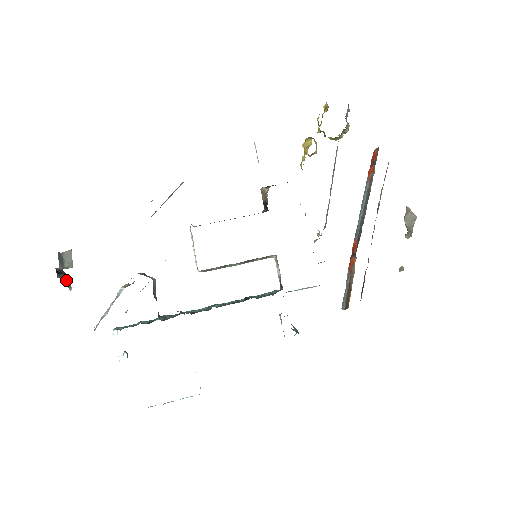
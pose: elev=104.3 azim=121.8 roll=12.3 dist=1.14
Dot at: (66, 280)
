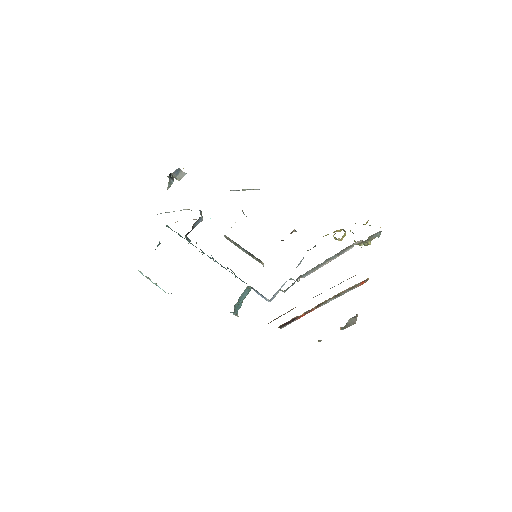
Dot at: (170, 183)
